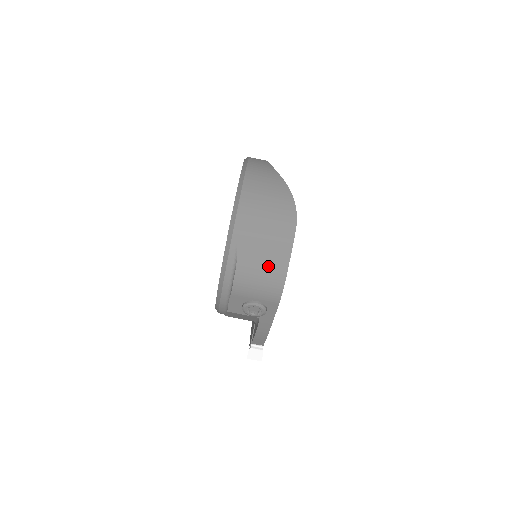
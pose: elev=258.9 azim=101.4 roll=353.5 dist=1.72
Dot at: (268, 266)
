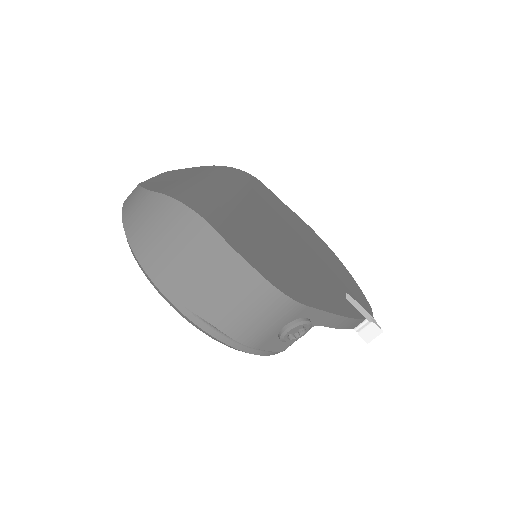
Dot at: (242, 296)
